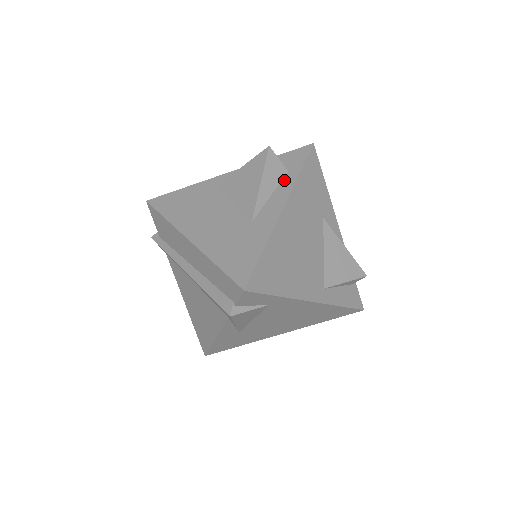
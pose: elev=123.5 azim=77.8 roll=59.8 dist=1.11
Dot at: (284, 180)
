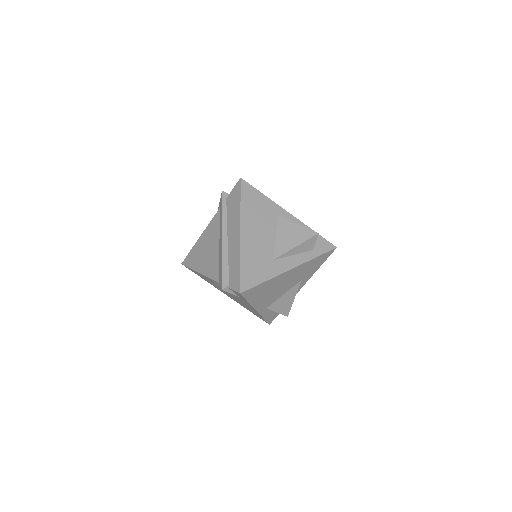
Dot at: (306, 253)
